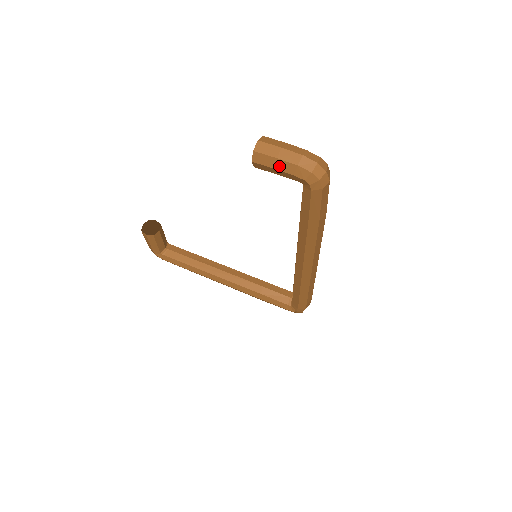
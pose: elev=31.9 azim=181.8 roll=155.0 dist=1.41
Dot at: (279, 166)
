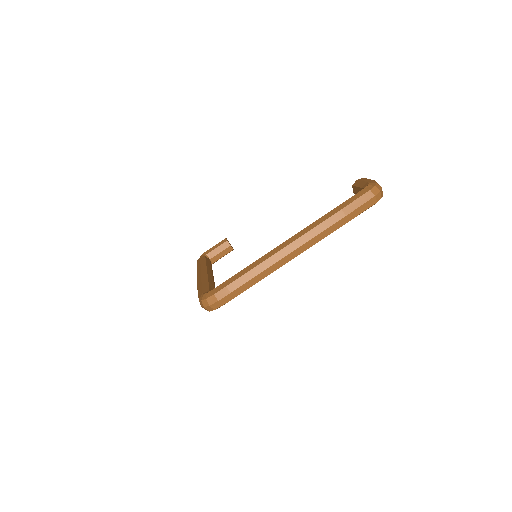
Dot at: (366, 180)
